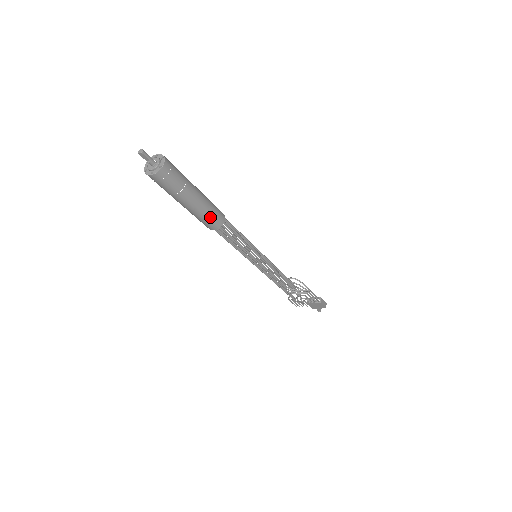
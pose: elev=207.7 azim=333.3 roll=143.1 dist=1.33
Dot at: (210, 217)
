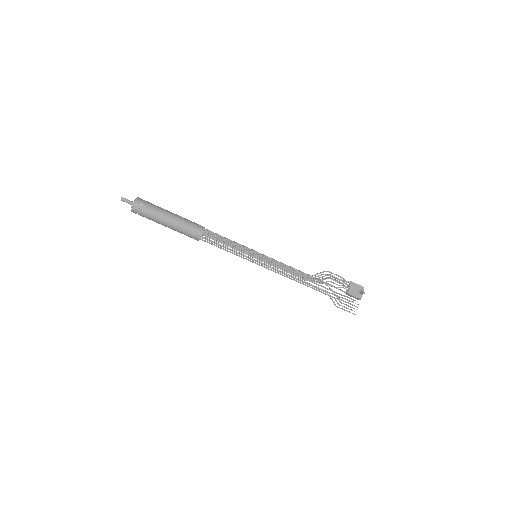
Dot at: (191, 223)
